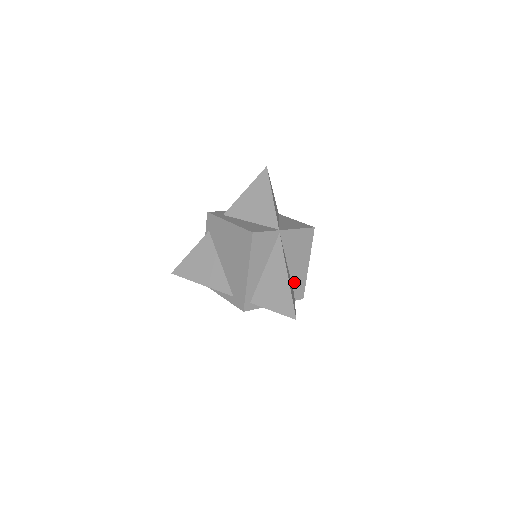
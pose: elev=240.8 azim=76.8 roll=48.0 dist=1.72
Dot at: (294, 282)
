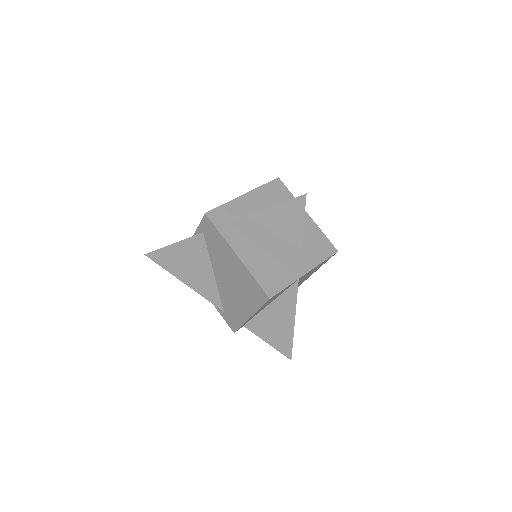
Dot at: occluded
